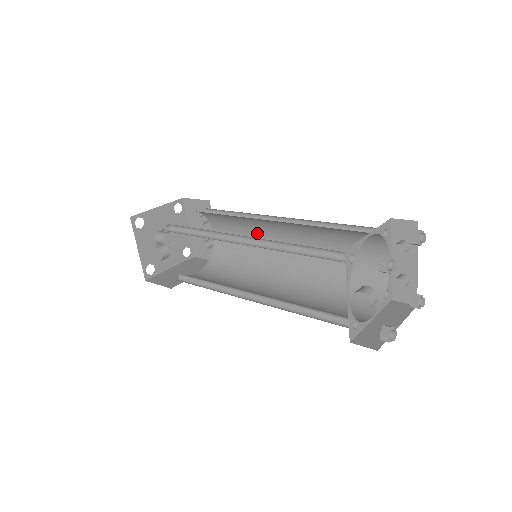
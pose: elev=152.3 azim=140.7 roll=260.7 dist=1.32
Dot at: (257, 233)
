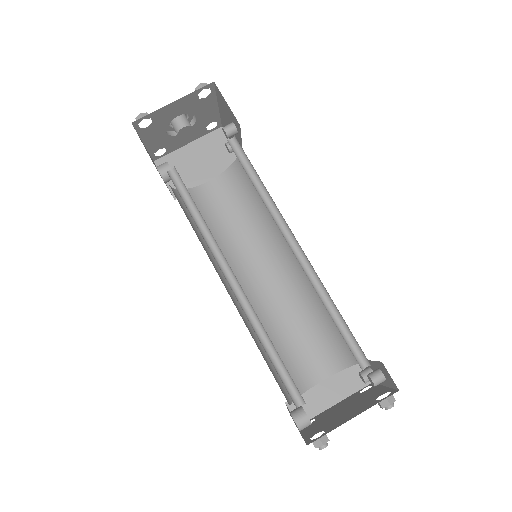
Dot at: occluded
